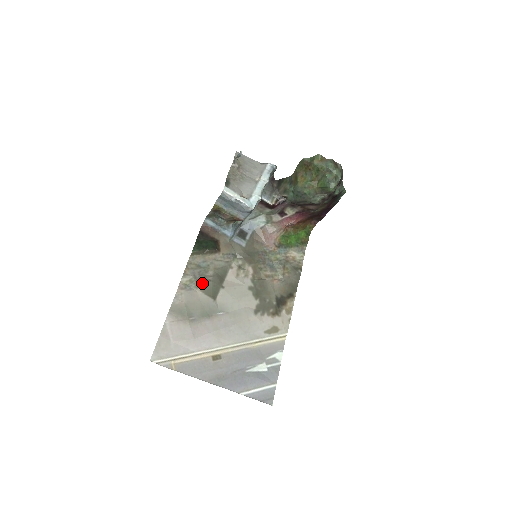
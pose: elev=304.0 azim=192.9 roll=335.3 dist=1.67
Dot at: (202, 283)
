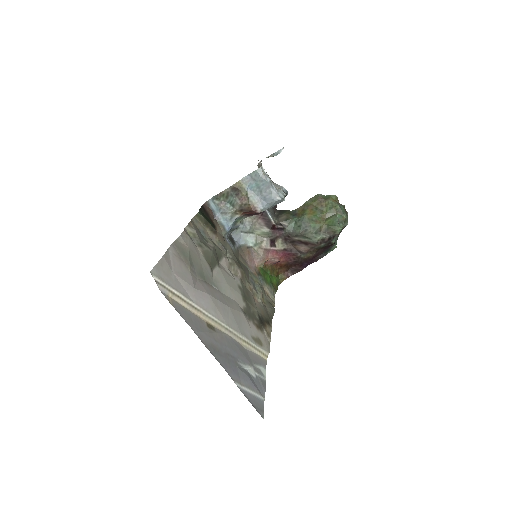
Dot at: (204, 246)
